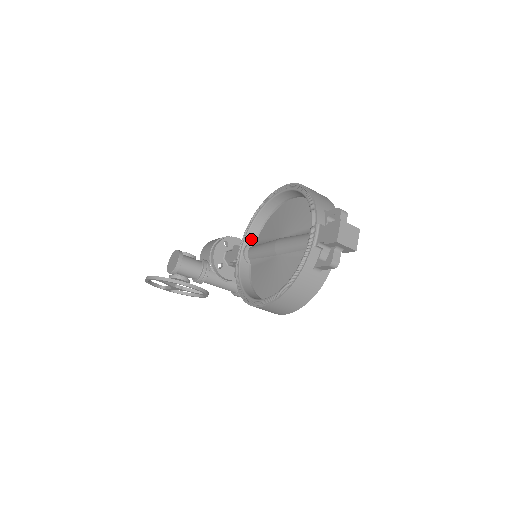
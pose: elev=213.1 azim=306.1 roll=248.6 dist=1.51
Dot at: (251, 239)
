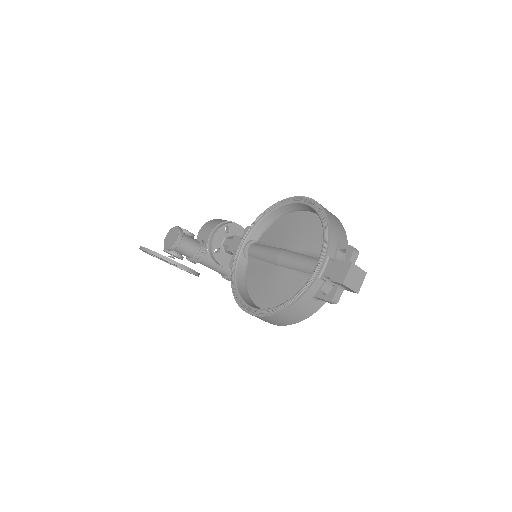
Dot at: (254, 236)
